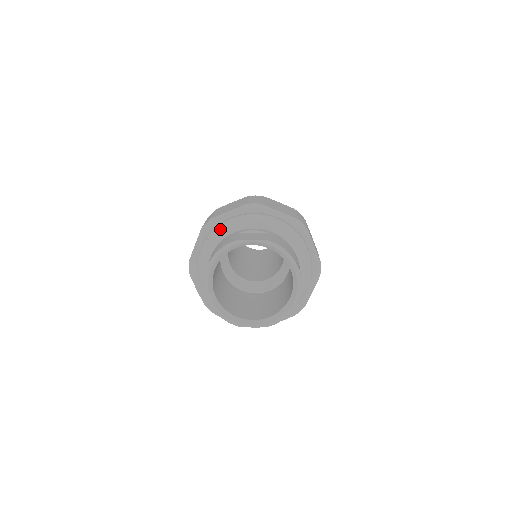
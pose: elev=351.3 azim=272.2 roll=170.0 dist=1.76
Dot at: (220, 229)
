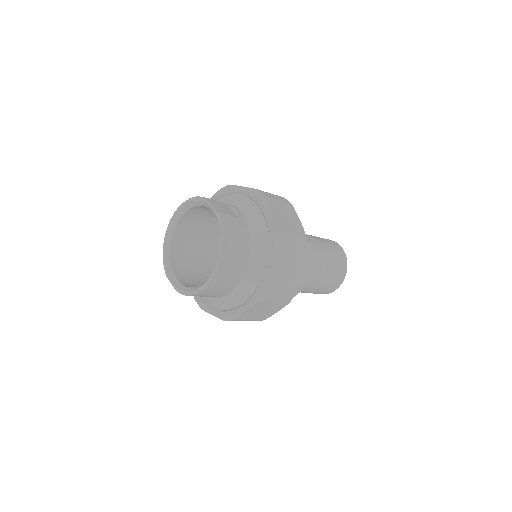
Dot at: (226, 196)
